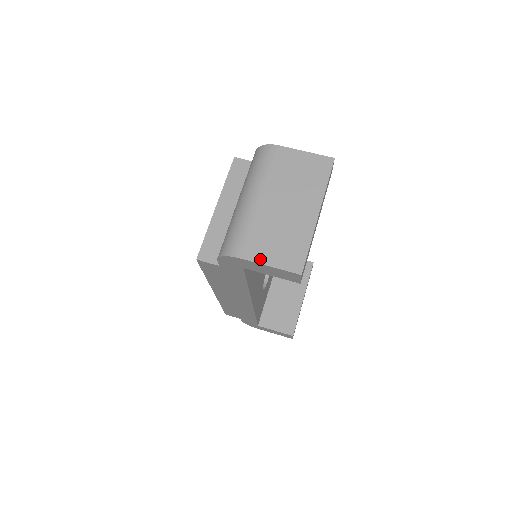
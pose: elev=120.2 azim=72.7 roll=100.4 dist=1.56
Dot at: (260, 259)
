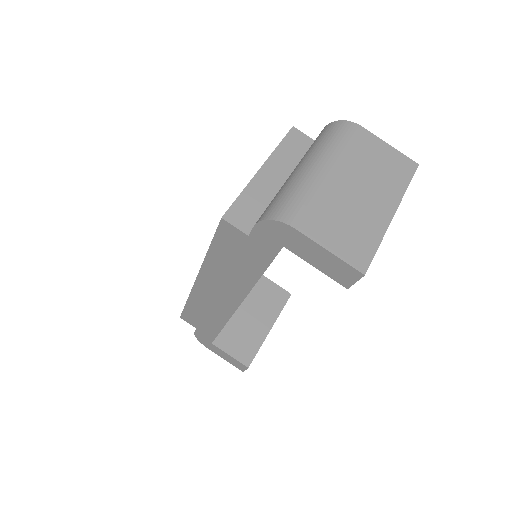
Dot at: (319, 238)
